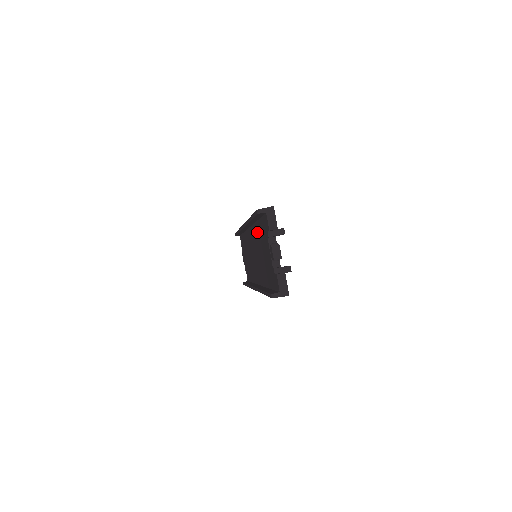
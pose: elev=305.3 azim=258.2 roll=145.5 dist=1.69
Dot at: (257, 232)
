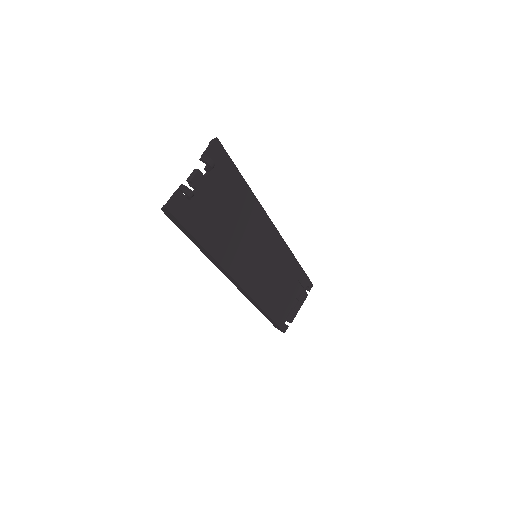
Dot at: occluded
